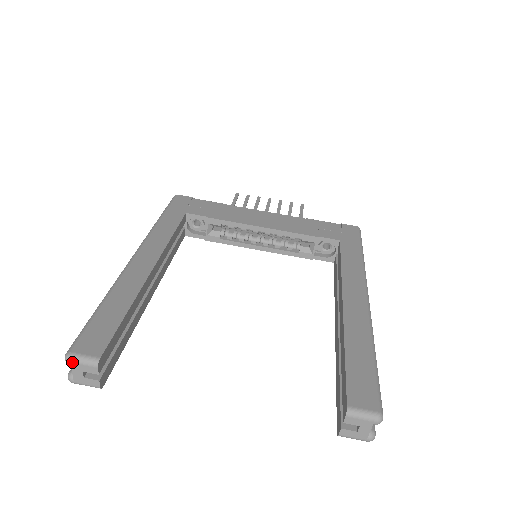
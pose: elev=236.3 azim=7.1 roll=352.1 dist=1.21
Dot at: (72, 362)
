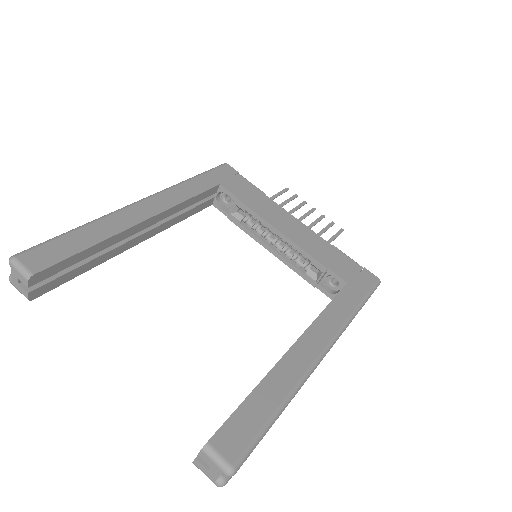
Dot at: (12, 266)
